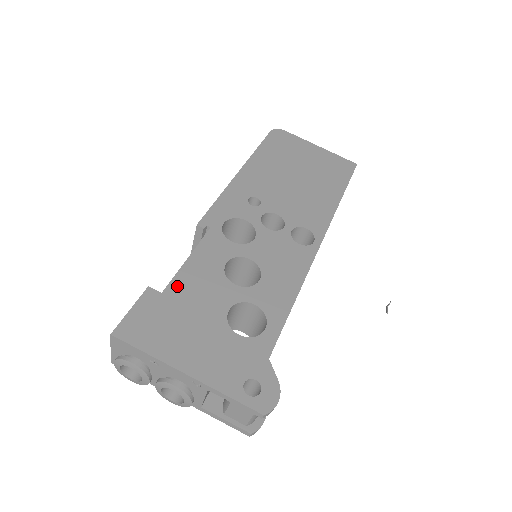
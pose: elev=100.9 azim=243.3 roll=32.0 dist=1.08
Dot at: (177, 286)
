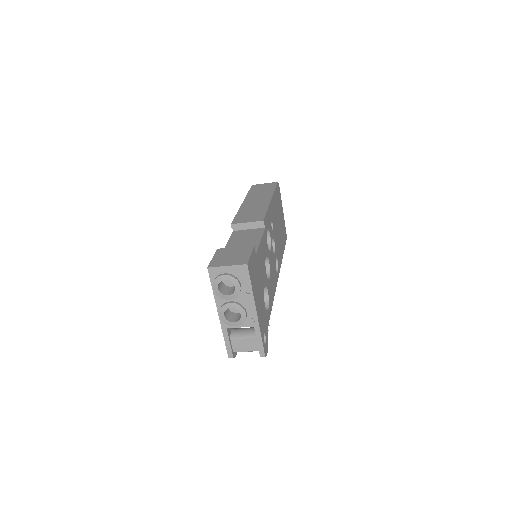
Dot at: (259, 255)
